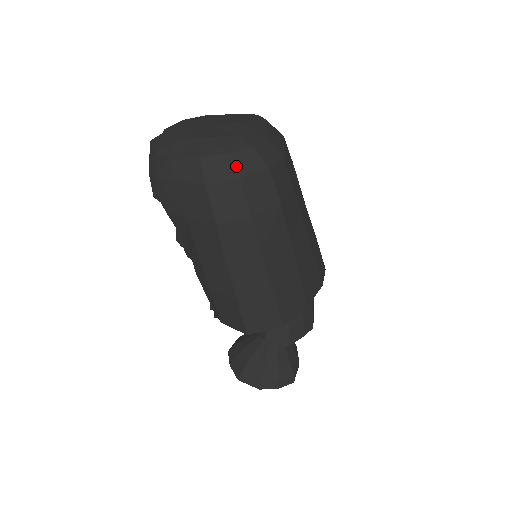
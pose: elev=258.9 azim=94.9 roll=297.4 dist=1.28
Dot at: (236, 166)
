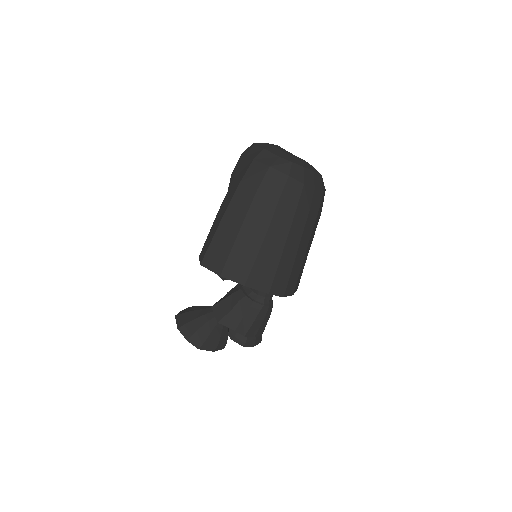
Dot at: (274, 161)
